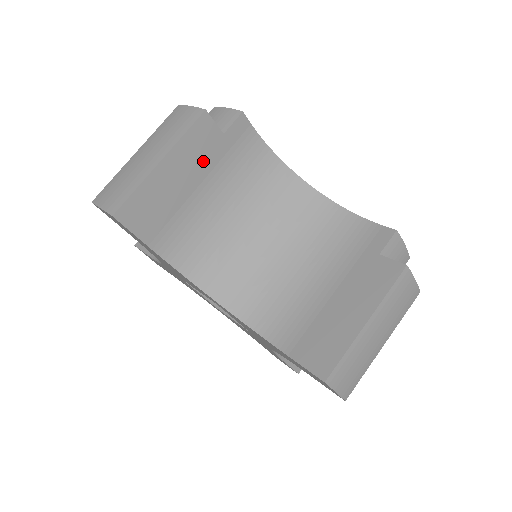
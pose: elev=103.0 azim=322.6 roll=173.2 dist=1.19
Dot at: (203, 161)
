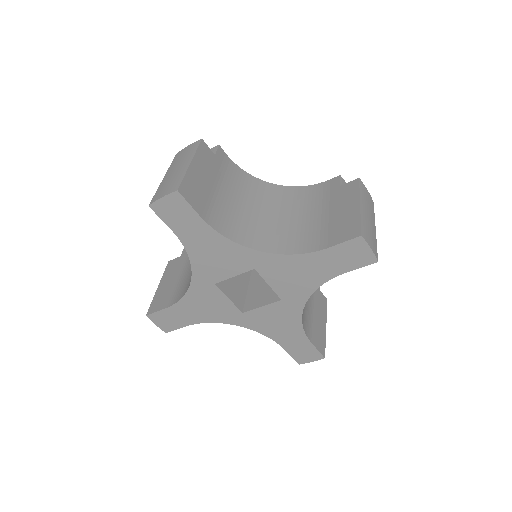
Dot at: (211, 169)
